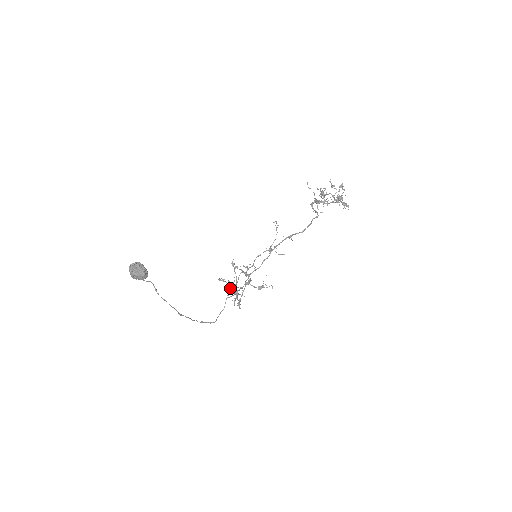
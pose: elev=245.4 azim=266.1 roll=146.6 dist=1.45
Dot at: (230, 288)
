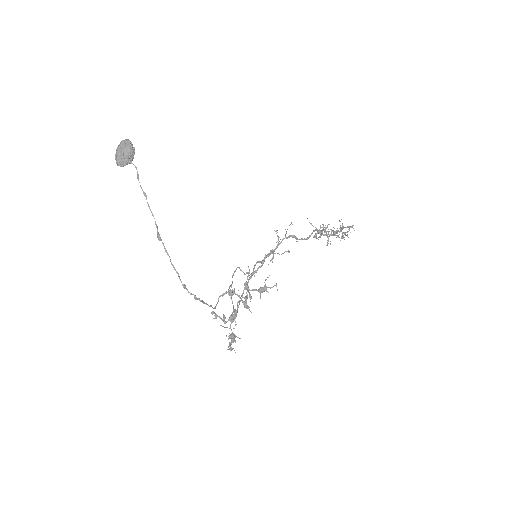
Dot at: (225, 322)
